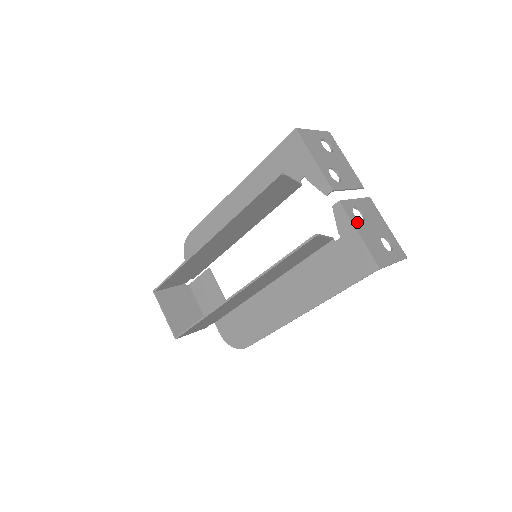
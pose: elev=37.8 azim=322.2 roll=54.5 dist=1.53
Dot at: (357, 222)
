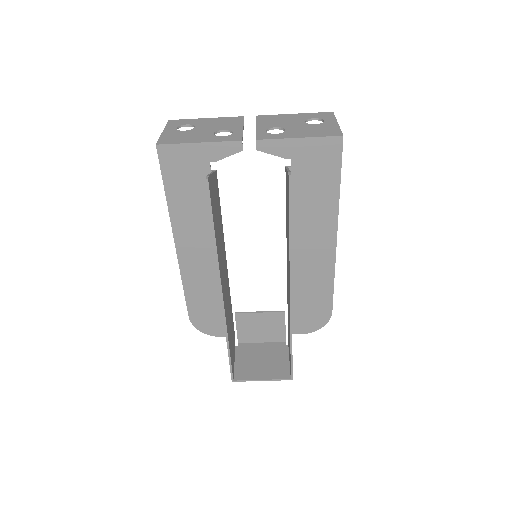
Dot at: (284, 135)
